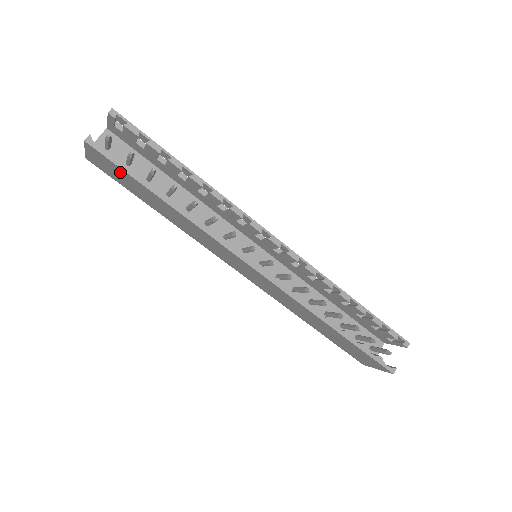
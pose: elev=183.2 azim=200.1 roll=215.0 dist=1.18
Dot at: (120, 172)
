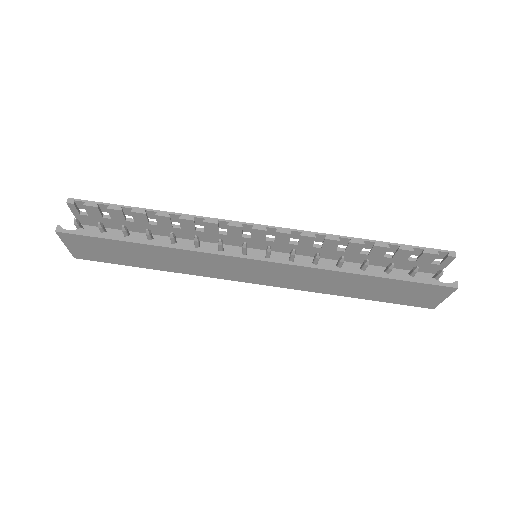
Dot at: (97, 244)
